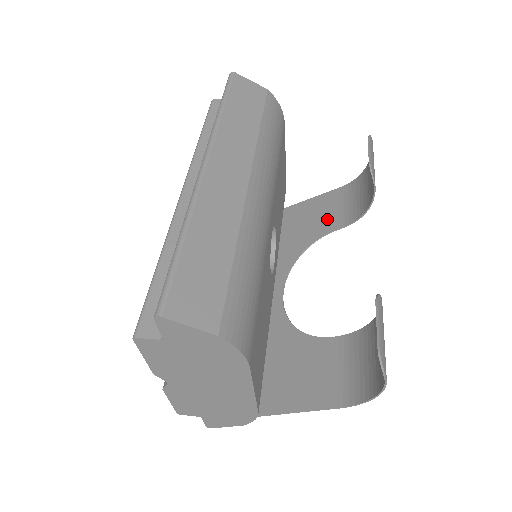
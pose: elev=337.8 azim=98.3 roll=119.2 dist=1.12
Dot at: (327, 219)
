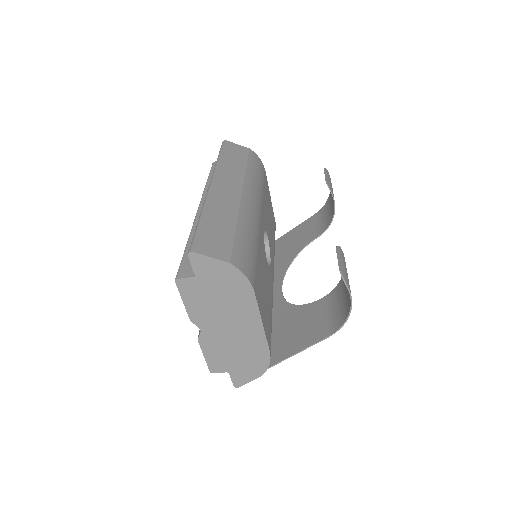
Dot at: (308, 235)
